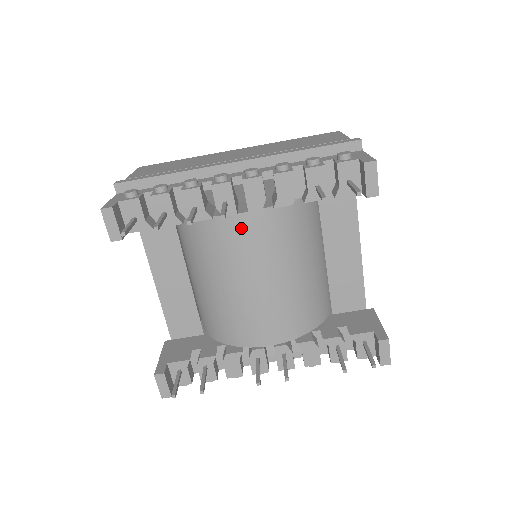
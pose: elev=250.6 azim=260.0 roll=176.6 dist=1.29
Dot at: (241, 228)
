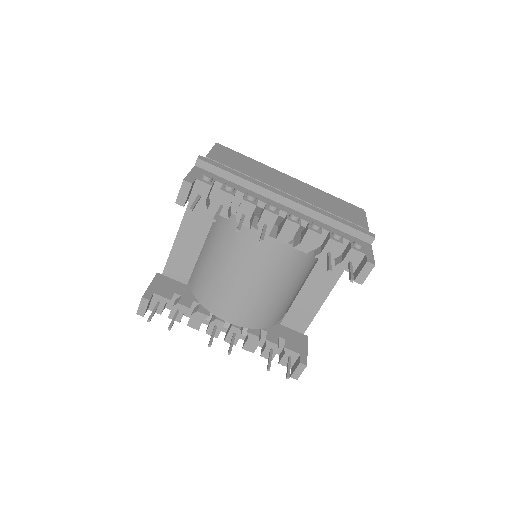
Dot at: (264, 245)
